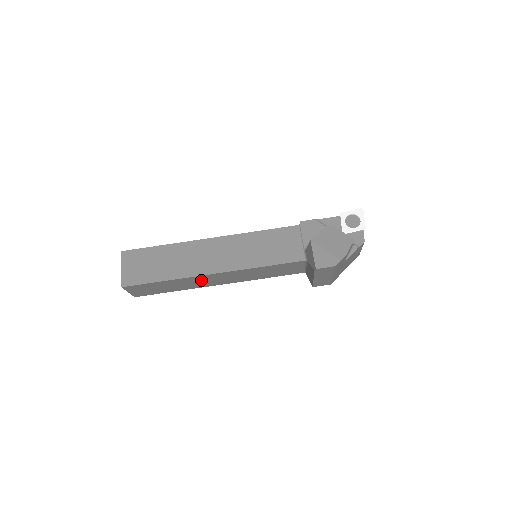
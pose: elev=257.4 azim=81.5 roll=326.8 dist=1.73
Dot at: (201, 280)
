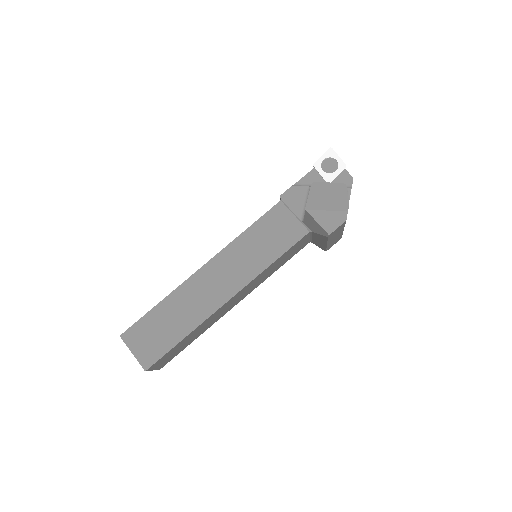
Dot at: (218, 313)
